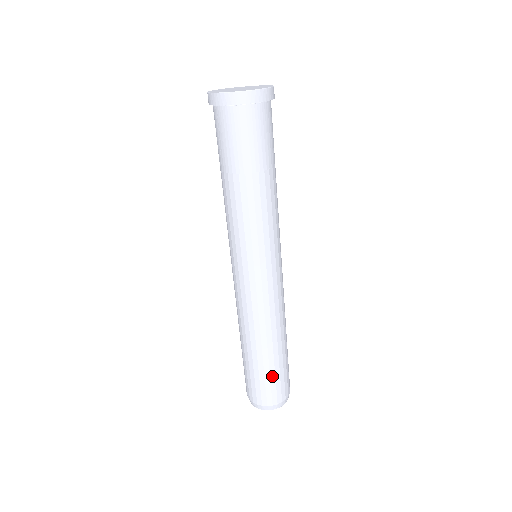
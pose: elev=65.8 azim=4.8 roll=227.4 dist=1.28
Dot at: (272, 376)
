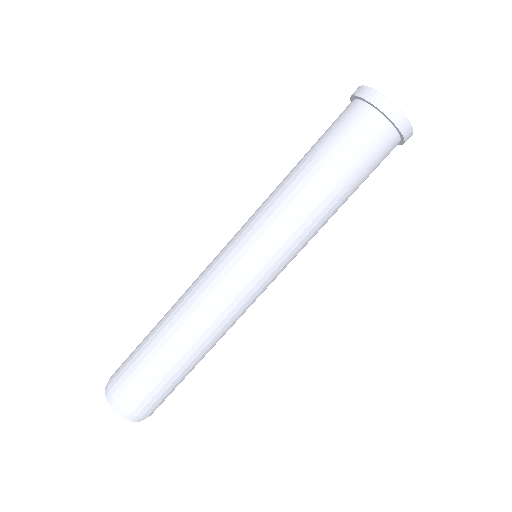
Dot at: (172, 385)
